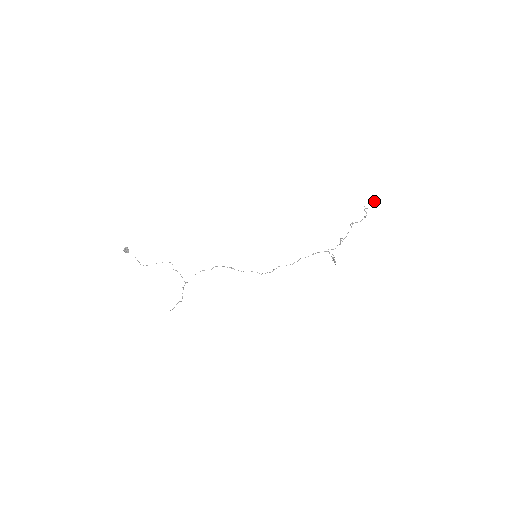
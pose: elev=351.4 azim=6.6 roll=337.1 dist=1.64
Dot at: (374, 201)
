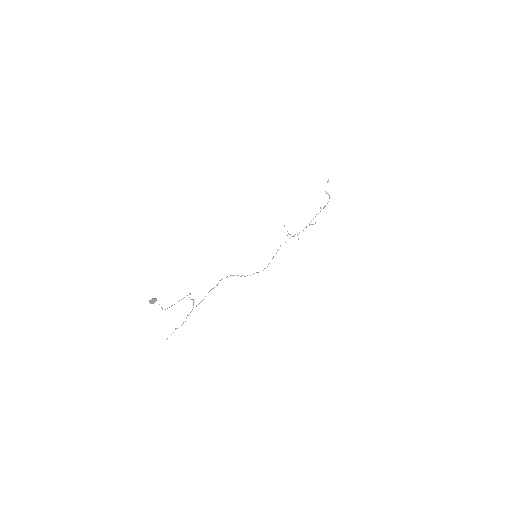
Dot at: occluded
